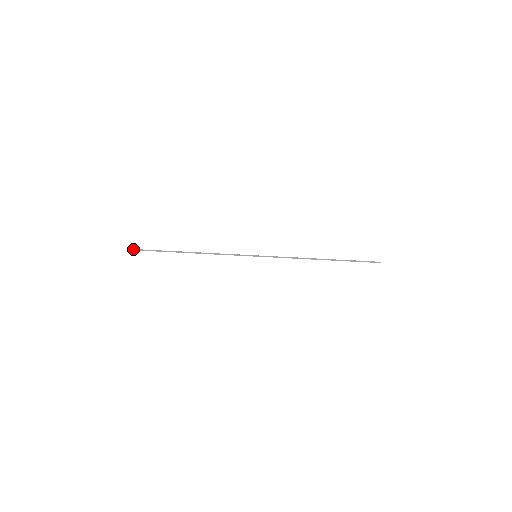
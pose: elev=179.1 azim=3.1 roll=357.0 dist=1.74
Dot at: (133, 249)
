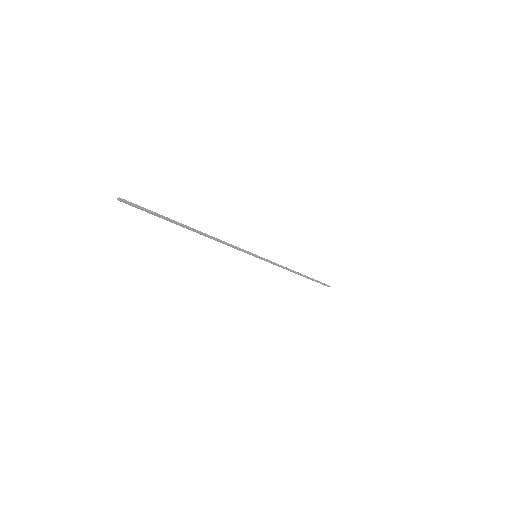
Dot at: occluded
